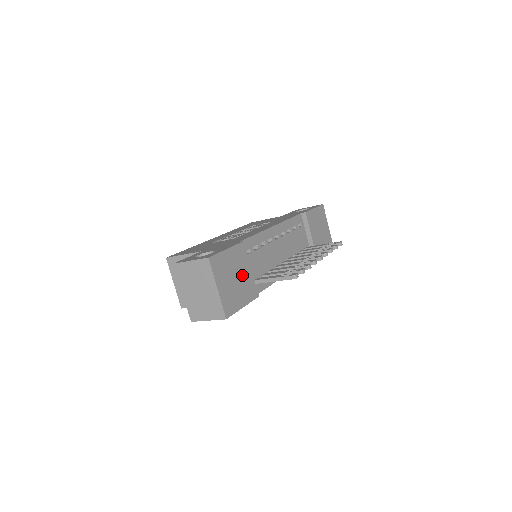
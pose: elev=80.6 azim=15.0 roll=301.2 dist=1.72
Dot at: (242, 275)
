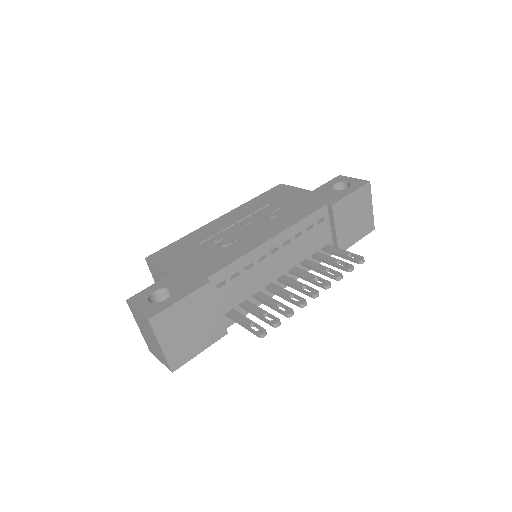
Dot at: (203, 320)
